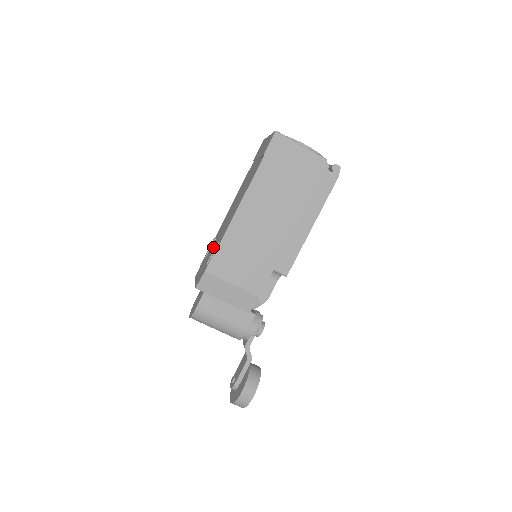
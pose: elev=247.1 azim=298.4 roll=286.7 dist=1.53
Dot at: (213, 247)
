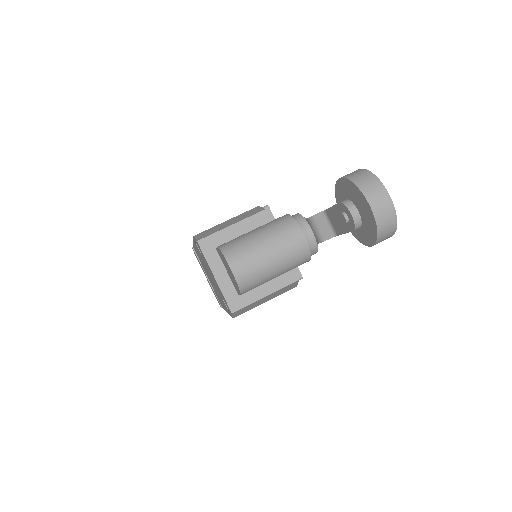
Dot at: occluded
